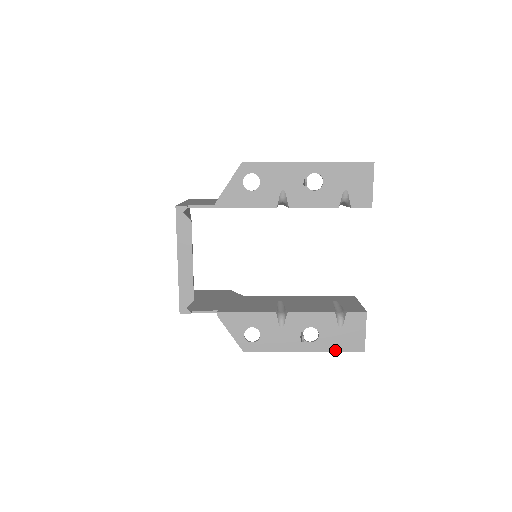
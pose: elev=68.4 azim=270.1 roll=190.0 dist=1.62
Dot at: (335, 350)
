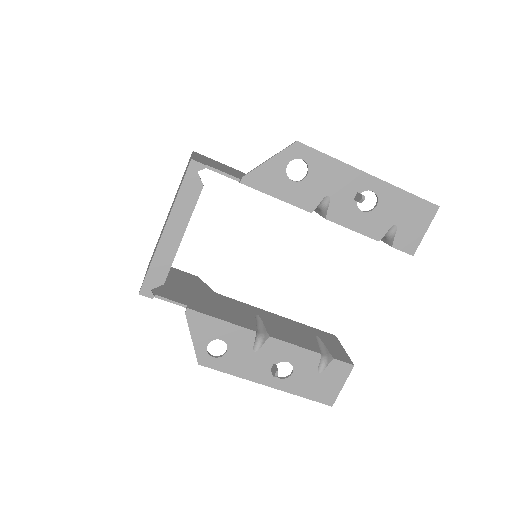
Dot at: (302, 395)
